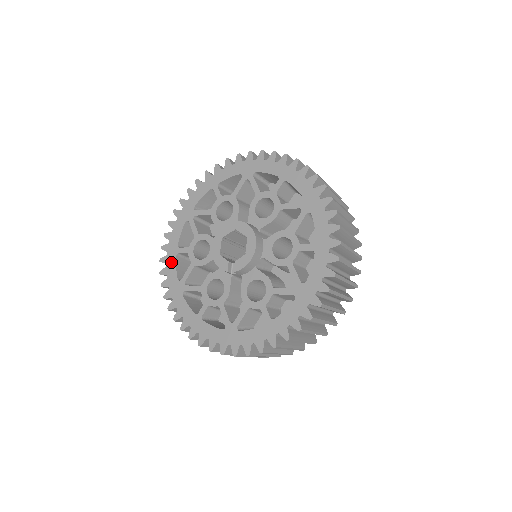
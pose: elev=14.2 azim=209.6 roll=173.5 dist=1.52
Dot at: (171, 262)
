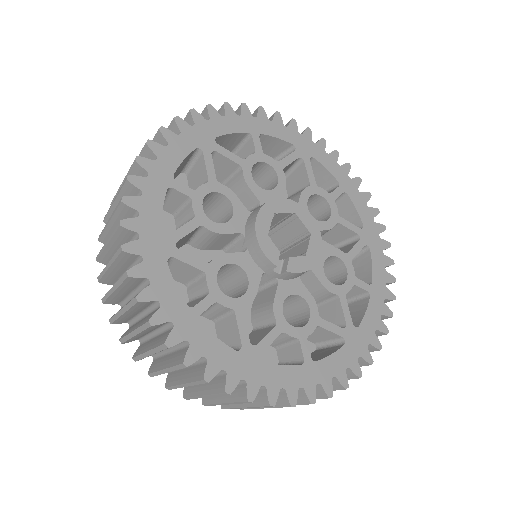
Dot at: (154, 194)
